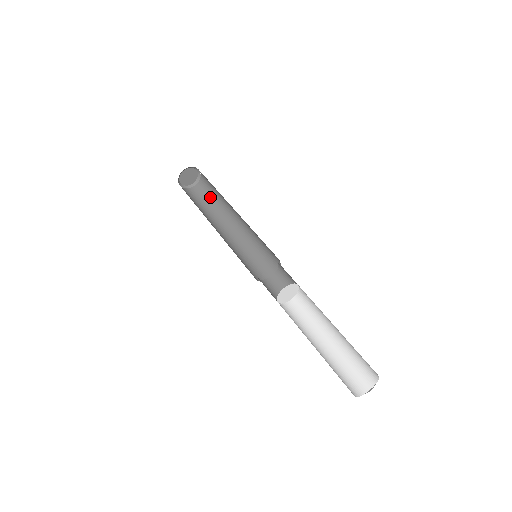
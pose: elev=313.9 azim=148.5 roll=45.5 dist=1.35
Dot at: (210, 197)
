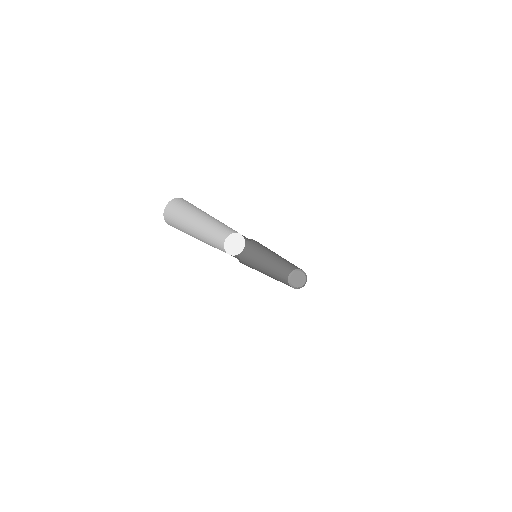
Dot at: occluded
